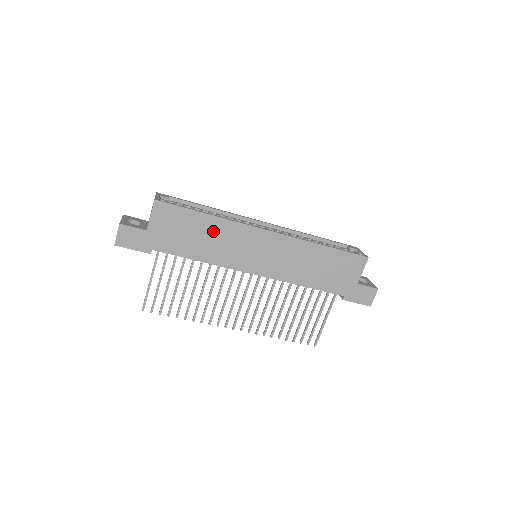
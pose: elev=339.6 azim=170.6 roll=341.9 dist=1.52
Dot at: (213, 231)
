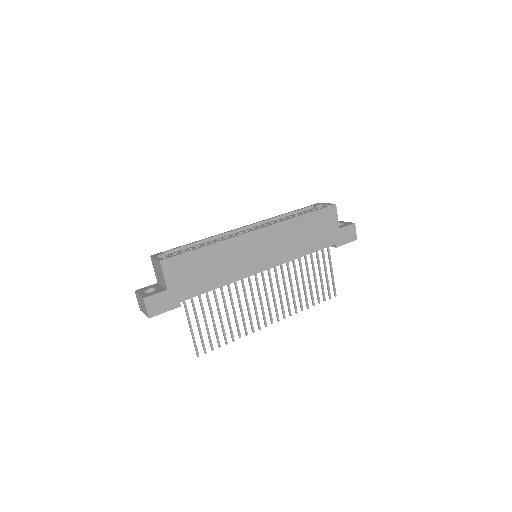
Dot at: (217, 257)
